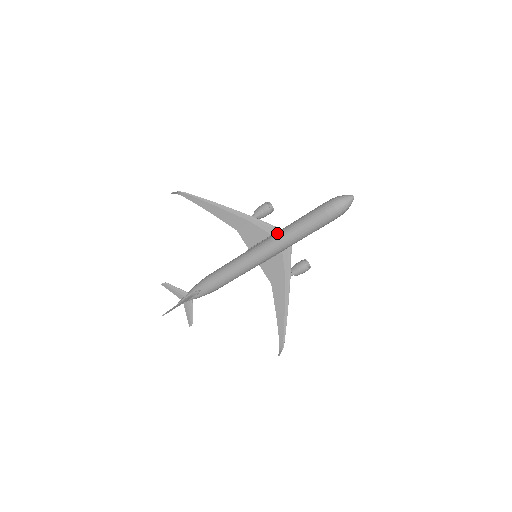
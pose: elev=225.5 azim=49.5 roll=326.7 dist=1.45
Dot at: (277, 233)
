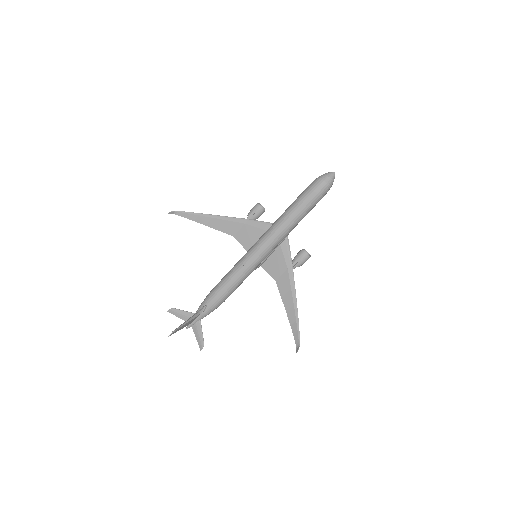
Dot at: (272, 225)
